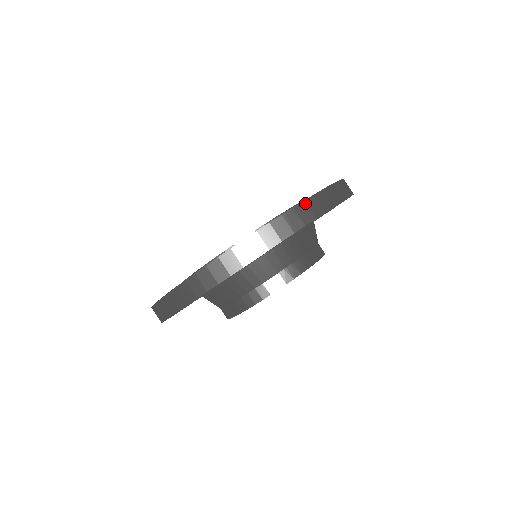
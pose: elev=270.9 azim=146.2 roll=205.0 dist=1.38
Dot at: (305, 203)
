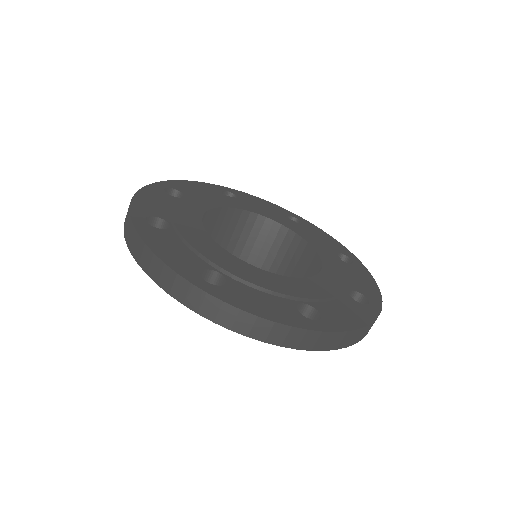
Dot at: (381, 303)
